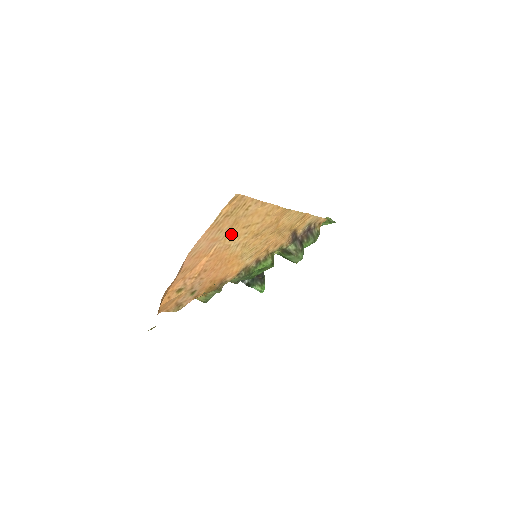
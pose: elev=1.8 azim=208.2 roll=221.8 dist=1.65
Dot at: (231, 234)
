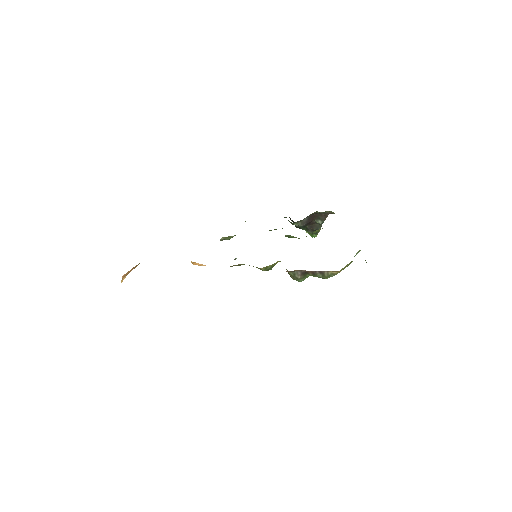
Dot at: occluded
